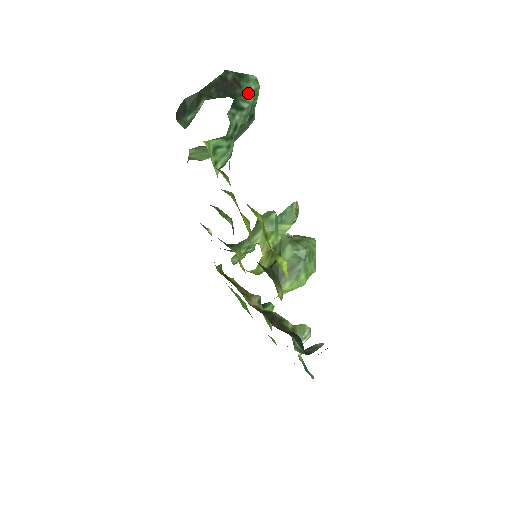
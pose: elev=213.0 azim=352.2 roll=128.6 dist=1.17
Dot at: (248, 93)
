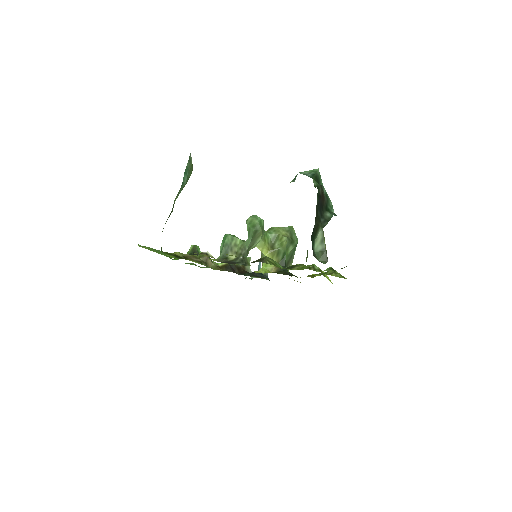
Dot at: (327, 195)
